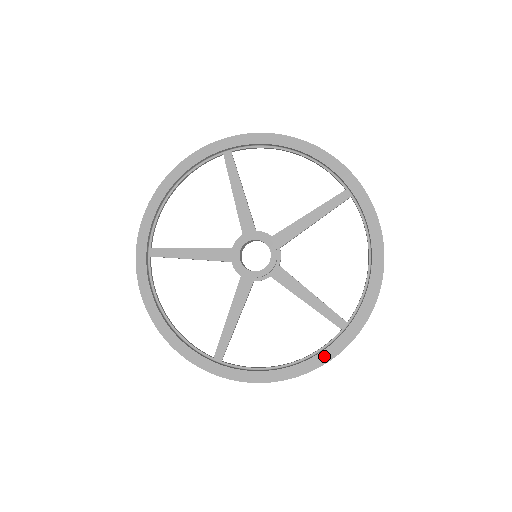
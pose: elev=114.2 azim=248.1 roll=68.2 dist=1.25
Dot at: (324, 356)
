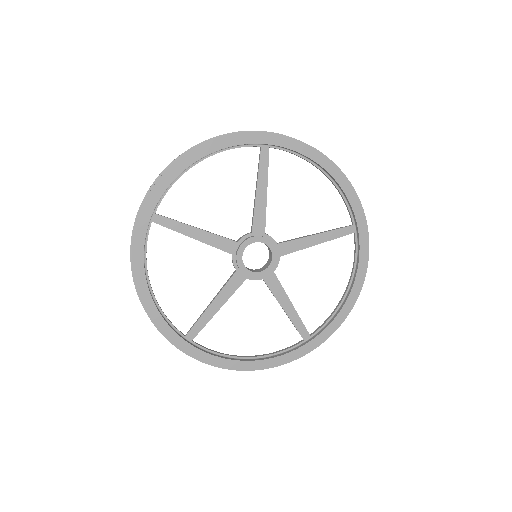
Dot at: (283, 359)
